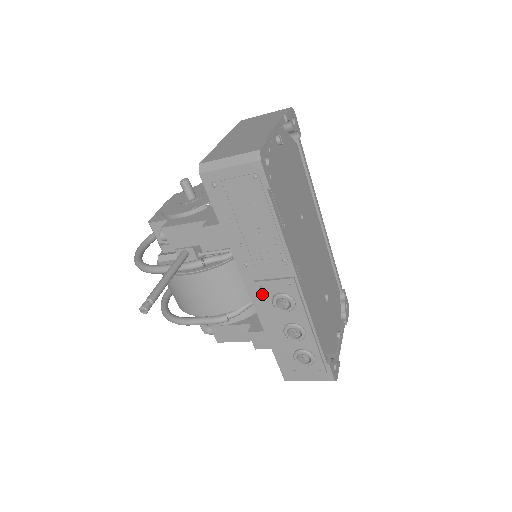
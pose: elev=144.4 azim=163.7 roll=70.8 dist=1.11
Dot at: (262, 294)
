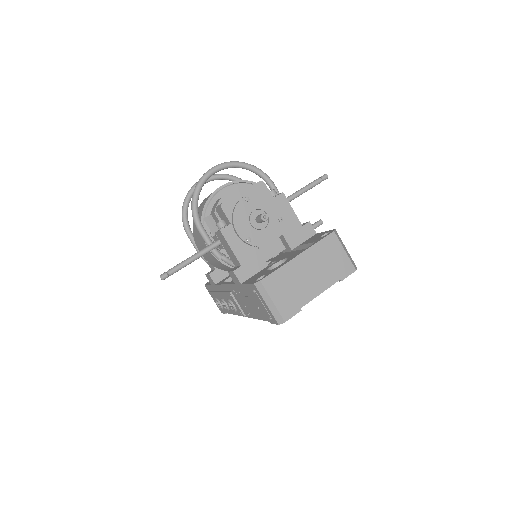
Dot at: (228, 294)
